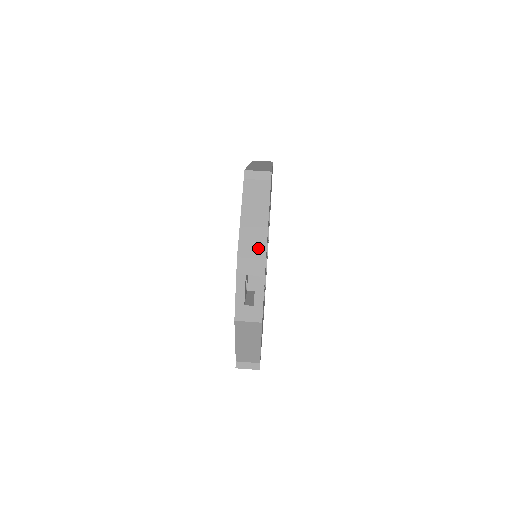
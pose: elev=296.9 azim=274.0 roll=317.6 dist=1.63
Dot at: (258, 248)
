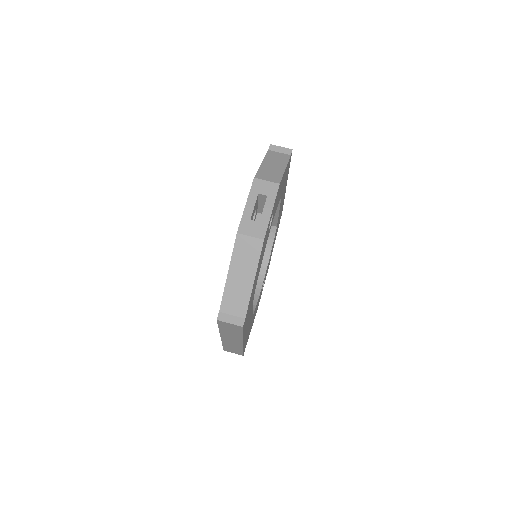
Dot at: (274, 178)
